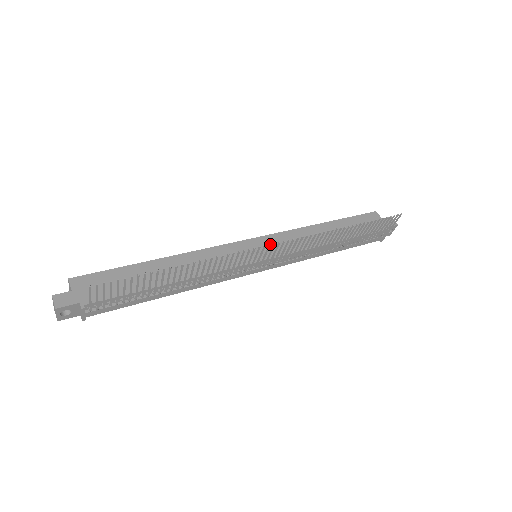
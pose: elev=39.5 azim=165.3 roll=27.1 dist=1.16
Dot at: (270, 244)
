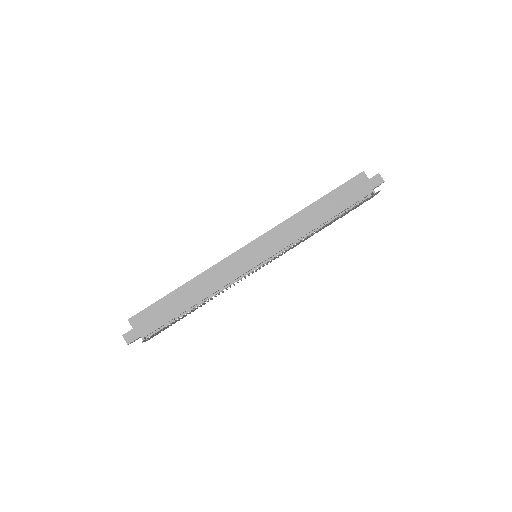
Dot at: occluded
